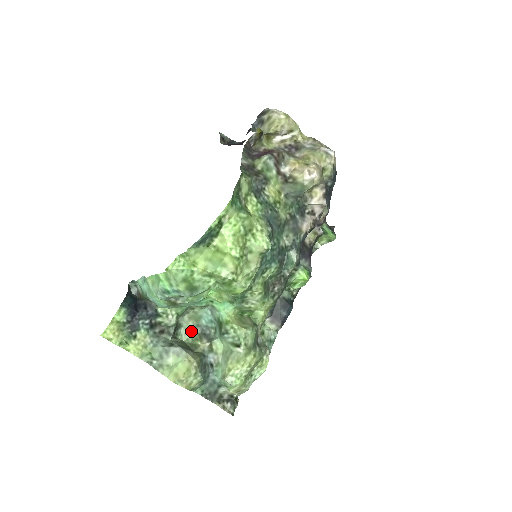
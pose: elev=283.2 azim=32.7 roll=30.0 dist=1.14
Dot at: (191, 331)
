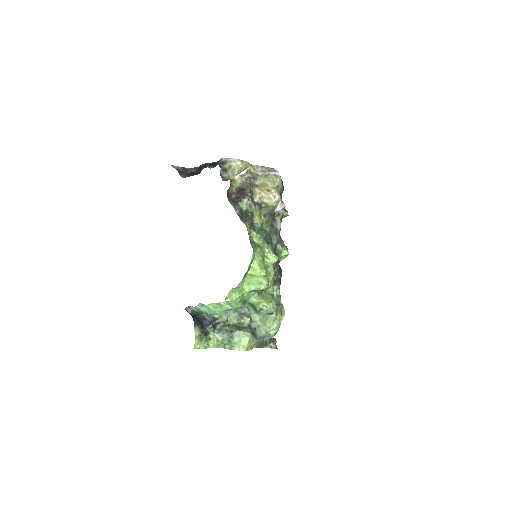
Dot at: (233, 316)
